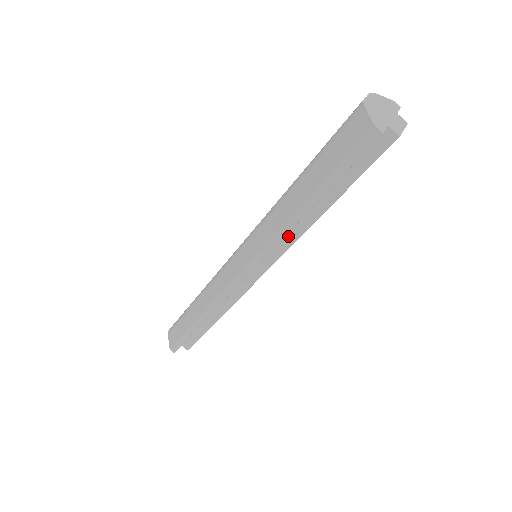
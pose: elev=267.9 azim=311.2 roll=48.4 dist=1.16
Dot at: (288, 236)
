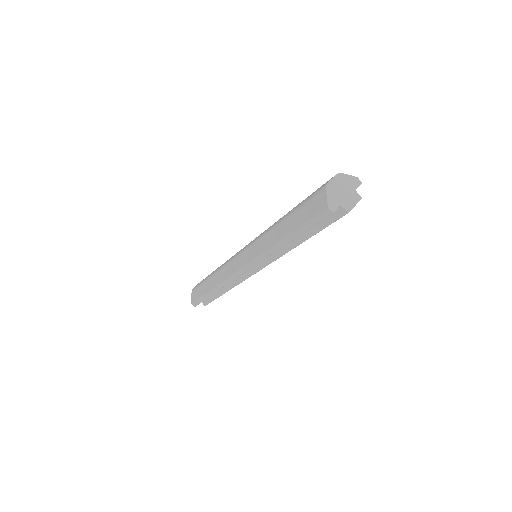
Dot at: (275, 252)
